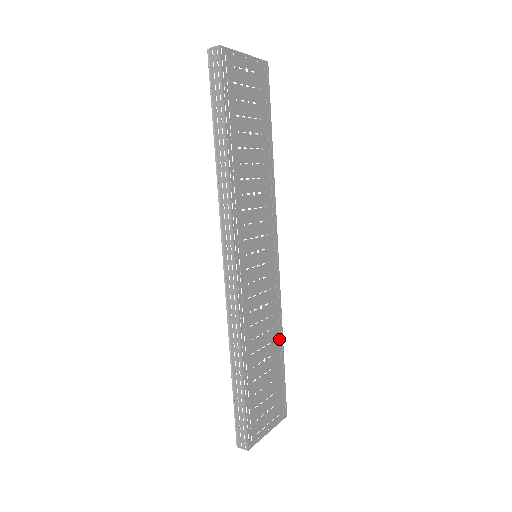
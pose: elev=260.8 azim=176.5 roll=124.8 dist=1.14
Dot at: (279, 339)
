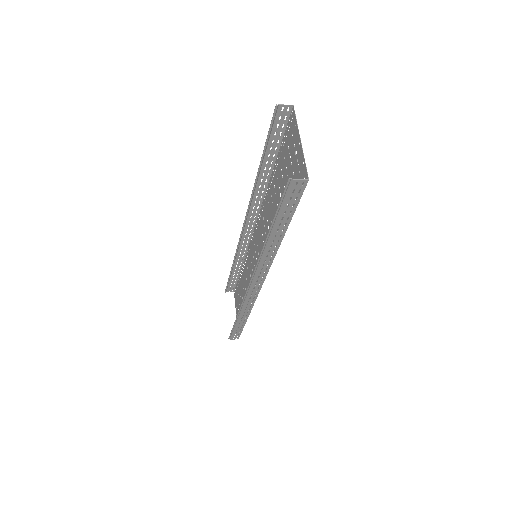
Dot at: occluded
